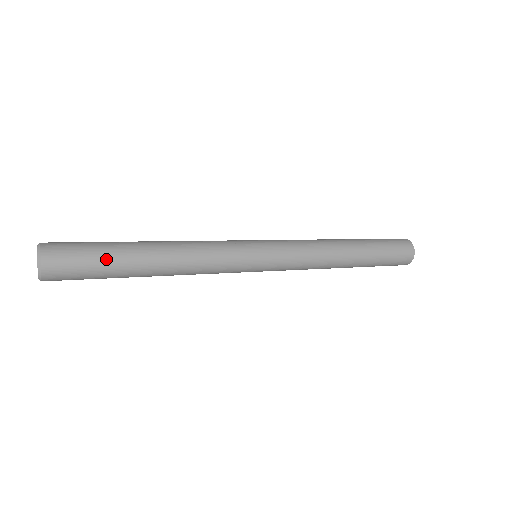
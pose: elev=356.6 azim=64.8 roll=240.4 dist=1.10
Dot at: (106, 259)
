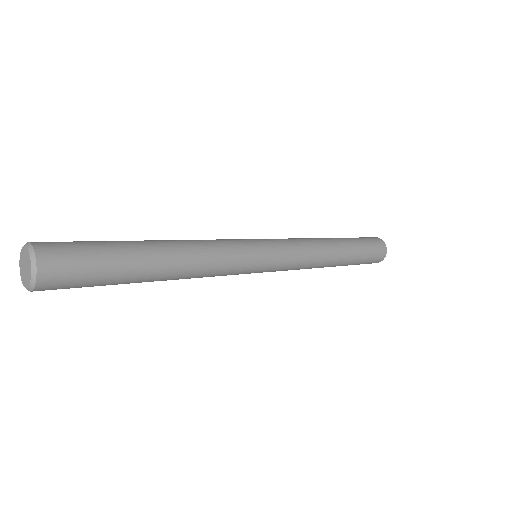
Dot at: (112, 252)
